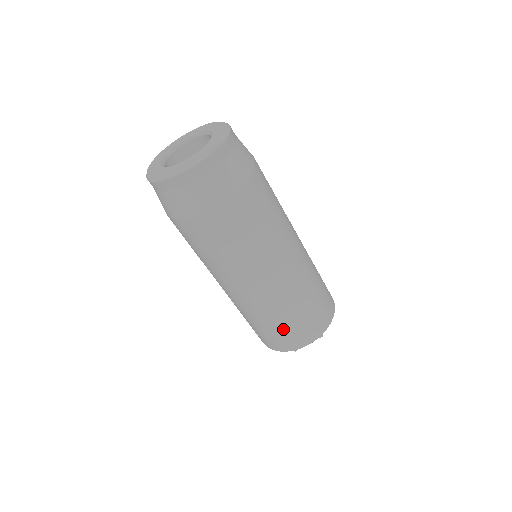
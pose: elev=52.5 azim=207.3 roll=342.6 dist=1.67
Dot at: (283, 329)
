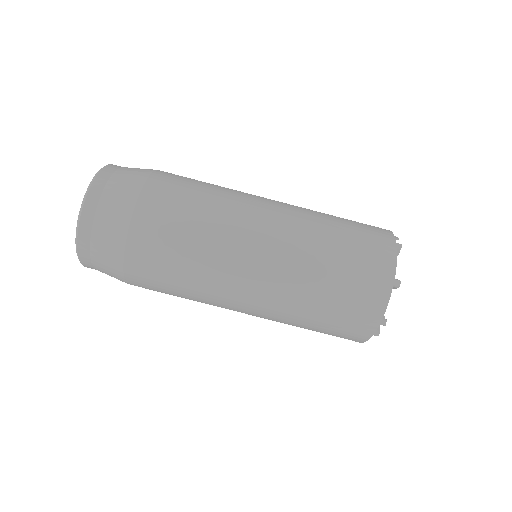
Dot at: (335, 309)
